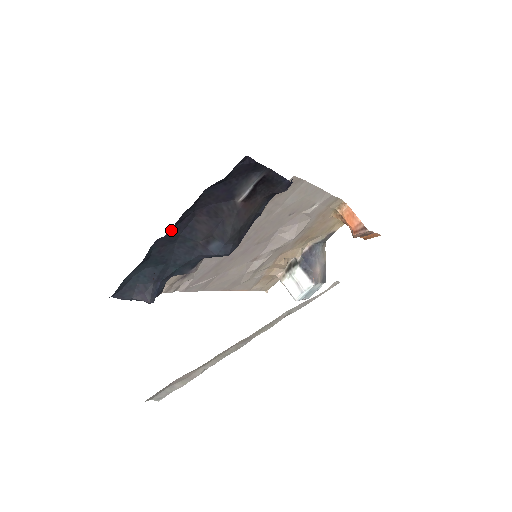
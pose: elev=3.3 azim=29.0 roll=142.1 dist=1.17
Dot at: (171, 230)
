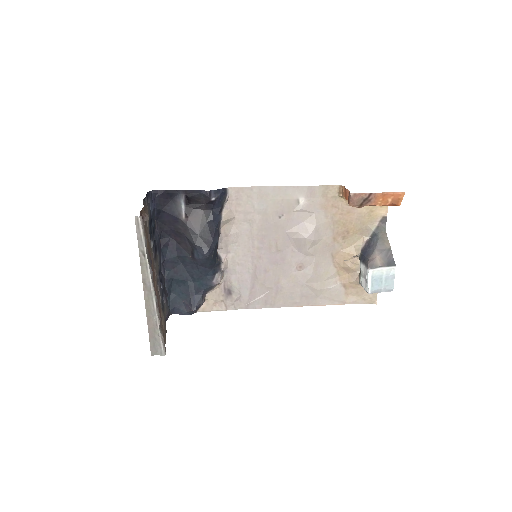
Dot at: (167, 254)
